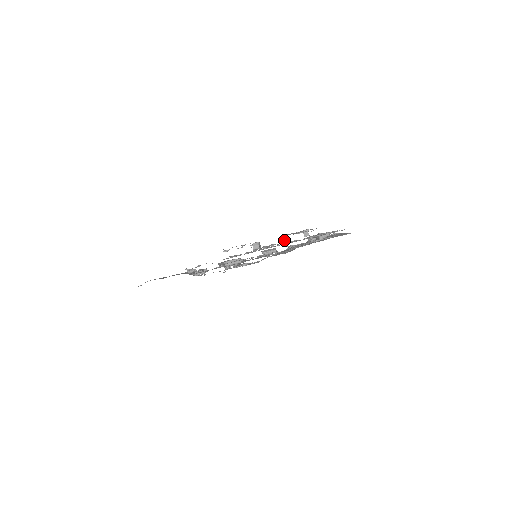
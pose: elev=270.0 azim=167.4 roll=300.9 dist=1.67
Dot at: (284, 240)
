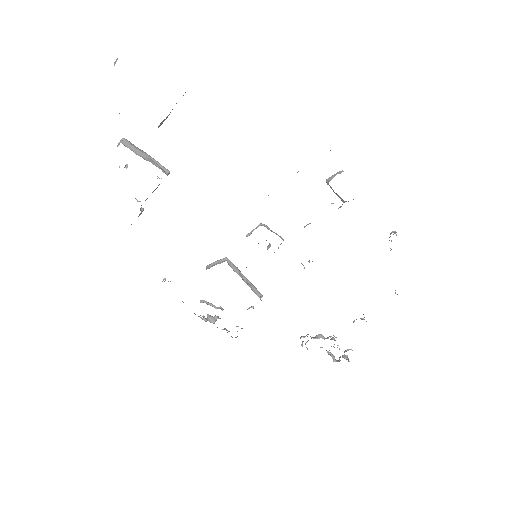
Dot at: occluded
